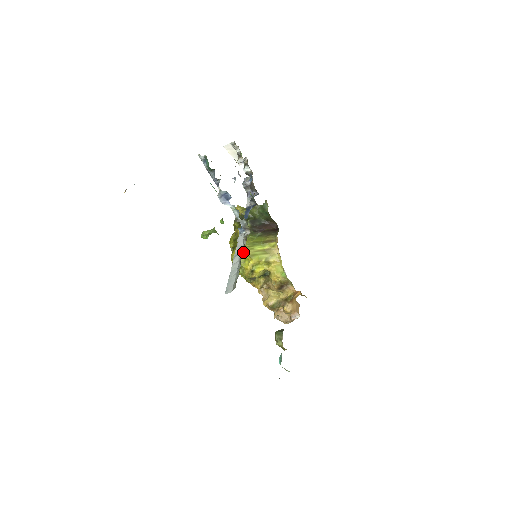
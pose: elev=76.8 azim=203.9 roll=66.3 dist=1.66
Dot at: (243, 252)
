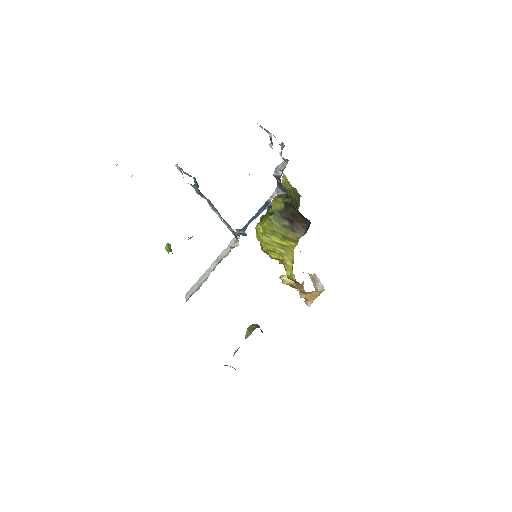
Dot at: (262, 233)
